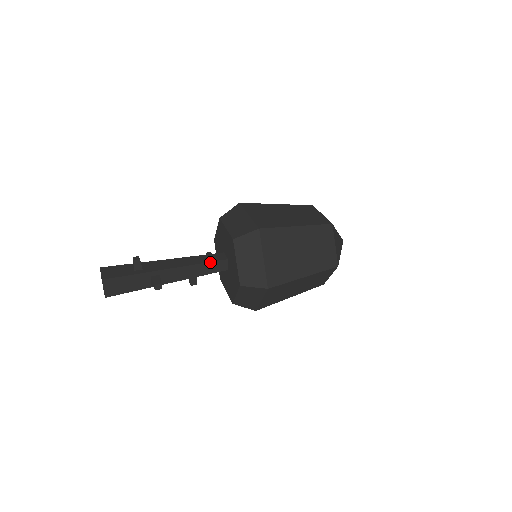
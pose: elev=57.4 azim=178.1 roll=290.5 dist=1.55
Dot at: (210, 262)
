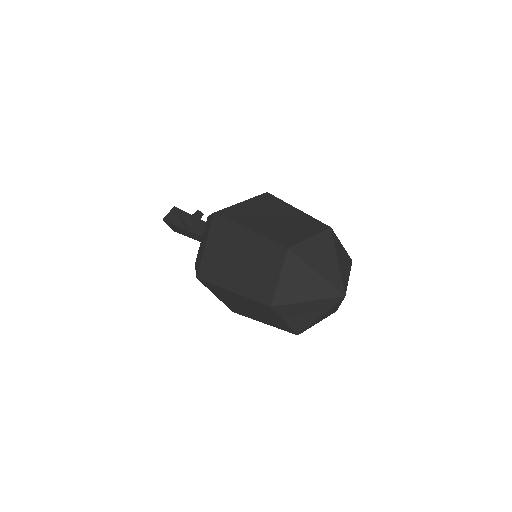
Dot at: occluded
